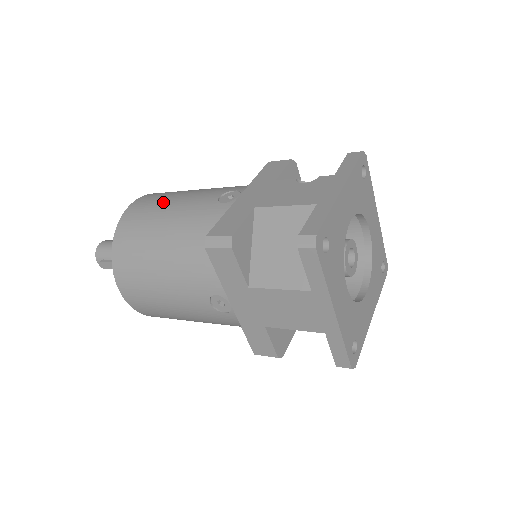
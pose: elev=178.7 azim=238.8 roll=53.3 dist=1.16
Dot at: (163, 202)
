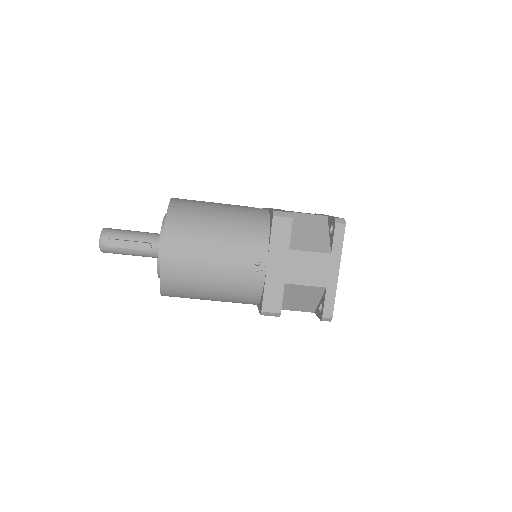
Dot at: occluded
